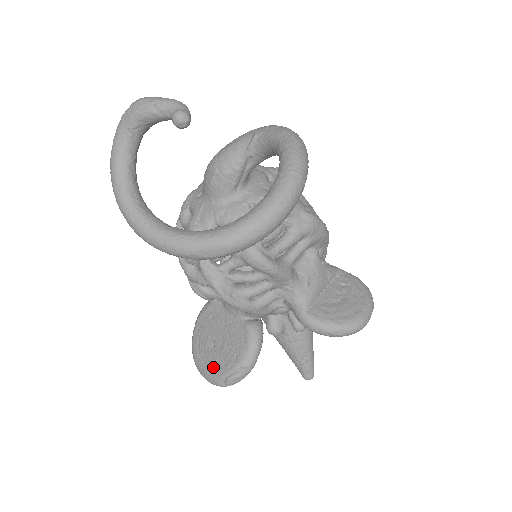
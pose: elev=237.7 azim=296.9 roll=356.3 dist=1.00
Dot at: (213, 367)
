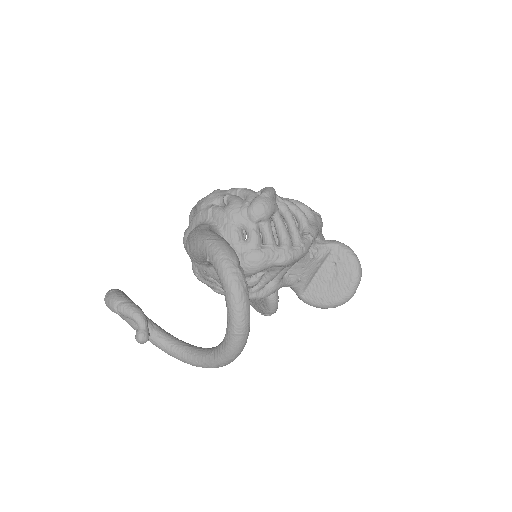
Dot at: (252, 302)
